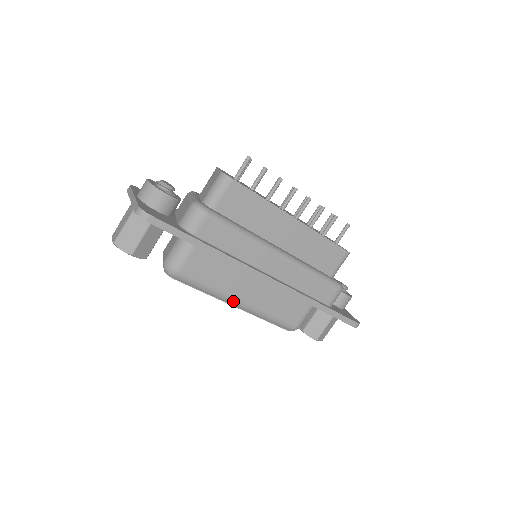
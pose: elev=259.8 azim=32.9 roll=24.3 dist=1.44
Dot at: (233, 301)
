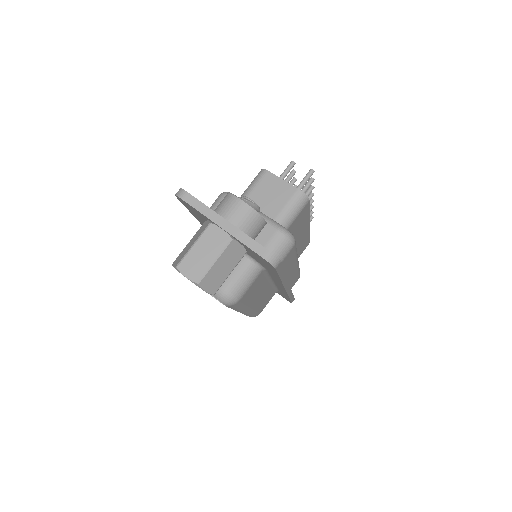
Dot at: (247, 310)
